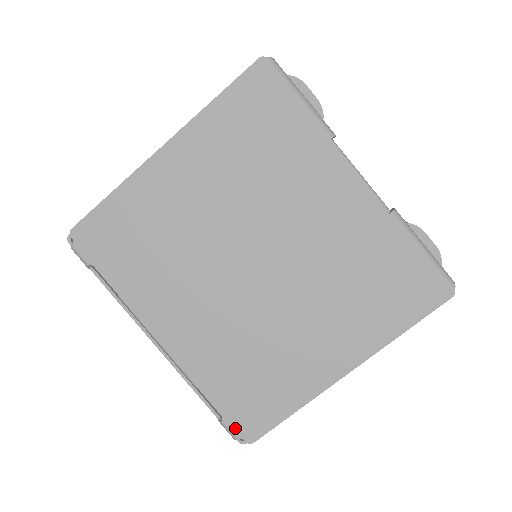
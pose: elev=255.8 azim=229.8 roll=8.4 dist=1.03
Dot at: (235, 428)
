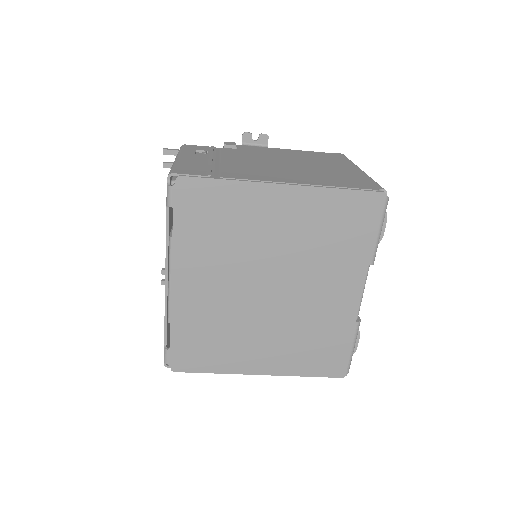
Dot at: (172, 358)
